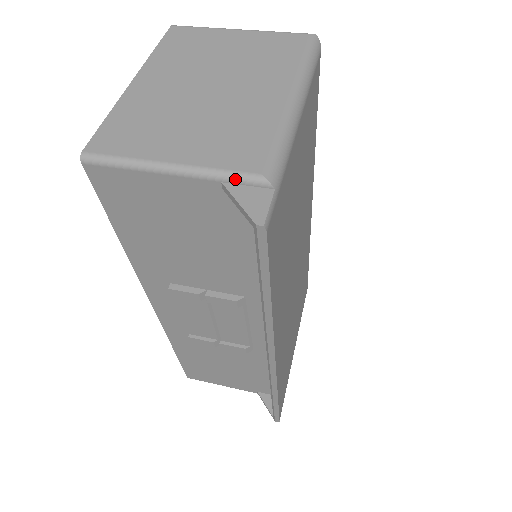
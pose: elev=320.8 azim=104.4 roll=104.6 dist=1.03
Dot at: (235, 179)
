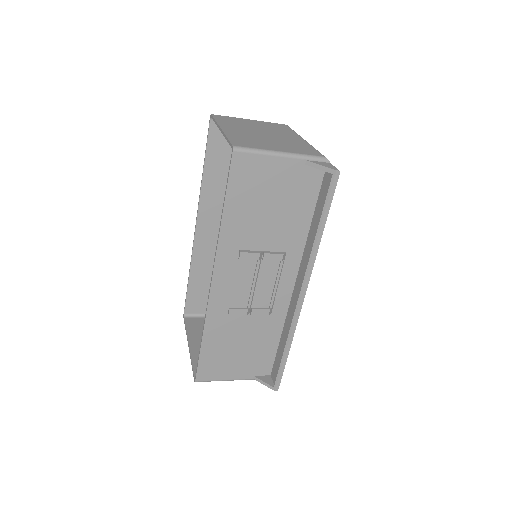
Dot at: (313, 158)
